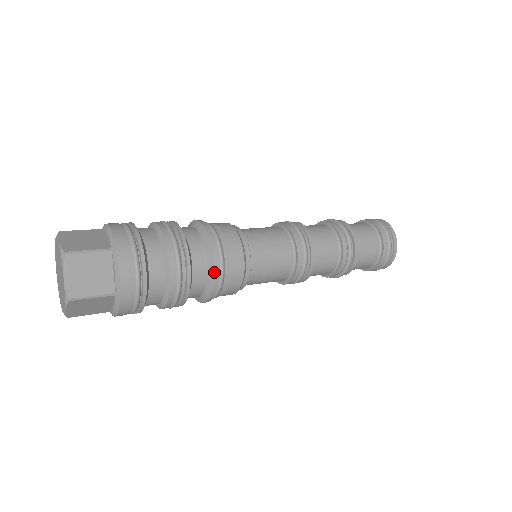
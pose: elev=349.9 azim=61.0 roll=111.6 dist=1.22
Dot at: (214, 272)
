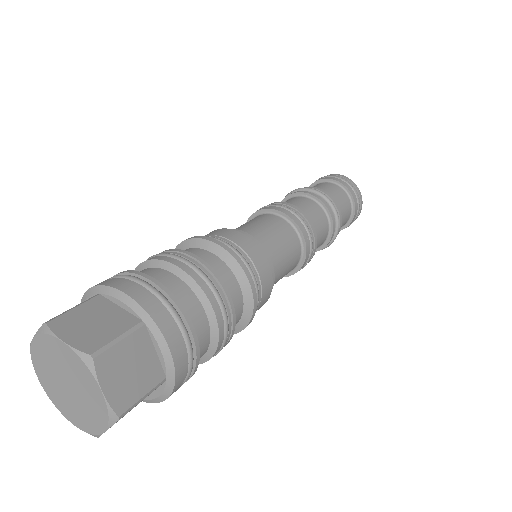
Dot at: (236, 333)
